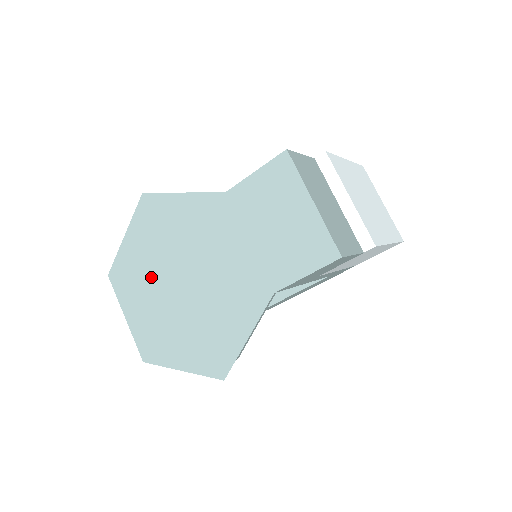
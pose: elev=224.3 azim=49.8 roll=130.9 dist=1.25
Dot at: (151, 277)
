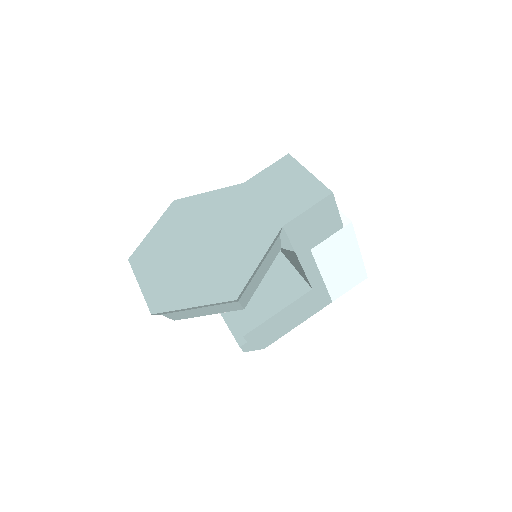
Dot at: (172, 248)
